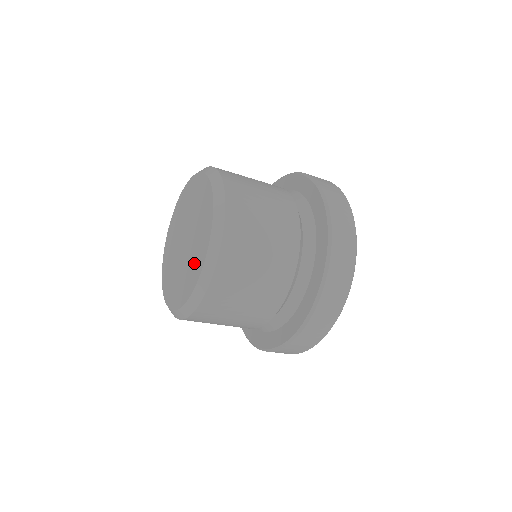
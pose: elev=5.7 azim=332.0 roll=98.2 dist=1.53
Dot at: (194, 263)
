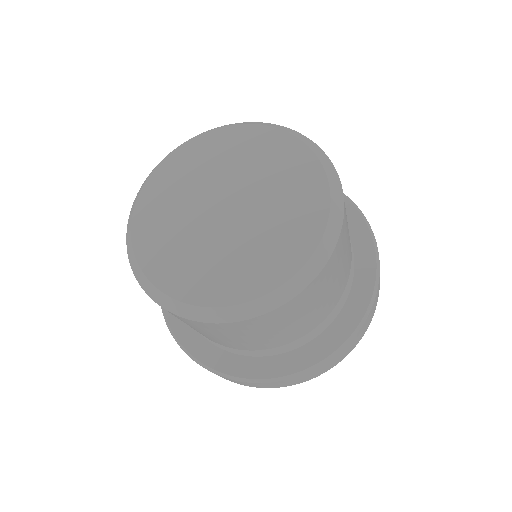
Dot at: (280, 240)
